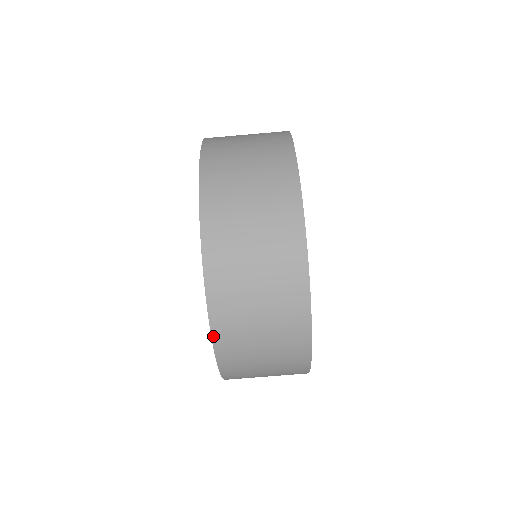
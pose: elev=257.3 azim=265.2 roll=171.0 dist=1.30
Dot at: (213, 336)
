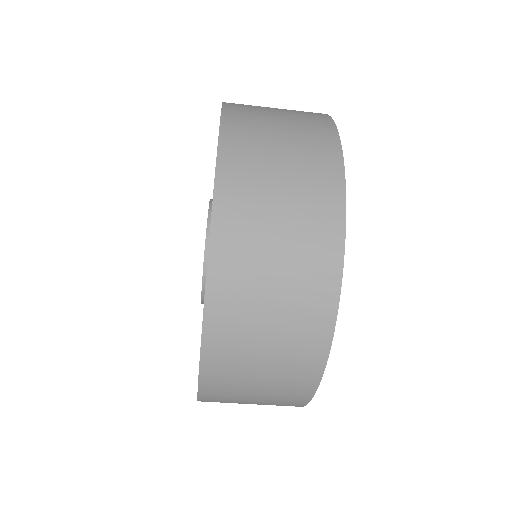
Dot at: (203, 344)
